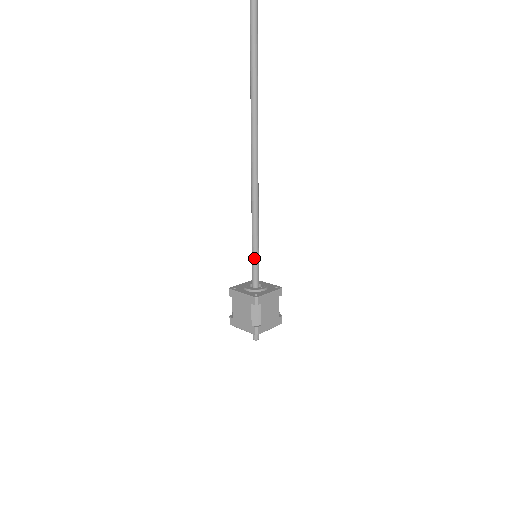
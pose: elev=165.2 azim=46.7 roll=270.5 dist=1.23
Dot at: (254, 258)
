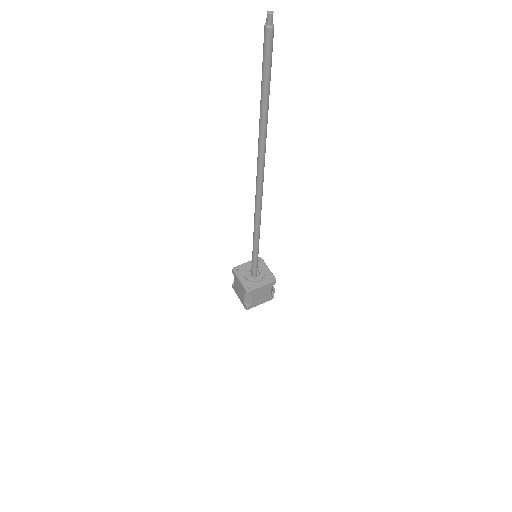
Dot at: (253, 259)
